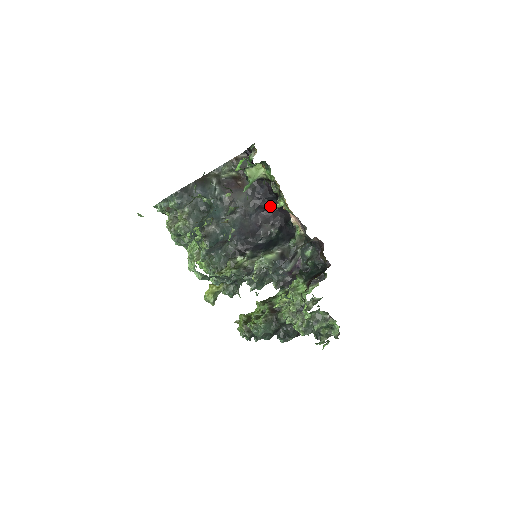
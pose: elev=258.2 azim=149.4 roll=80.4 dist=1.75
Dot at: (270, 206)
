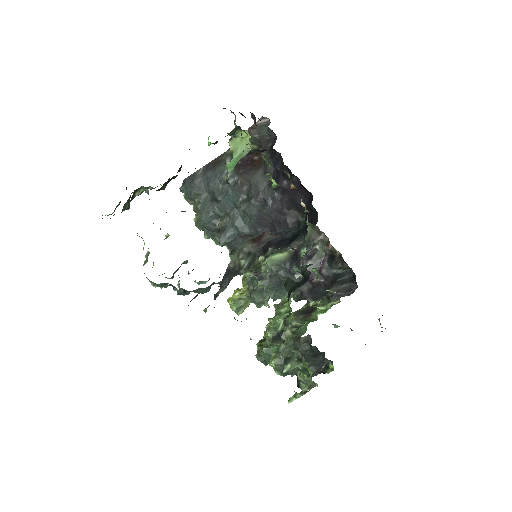
Dot at: occluded
